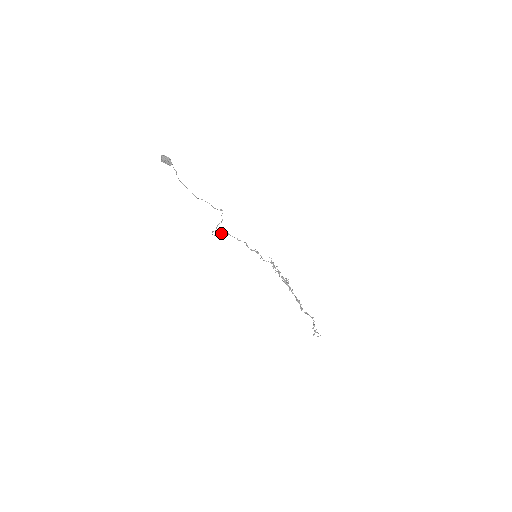
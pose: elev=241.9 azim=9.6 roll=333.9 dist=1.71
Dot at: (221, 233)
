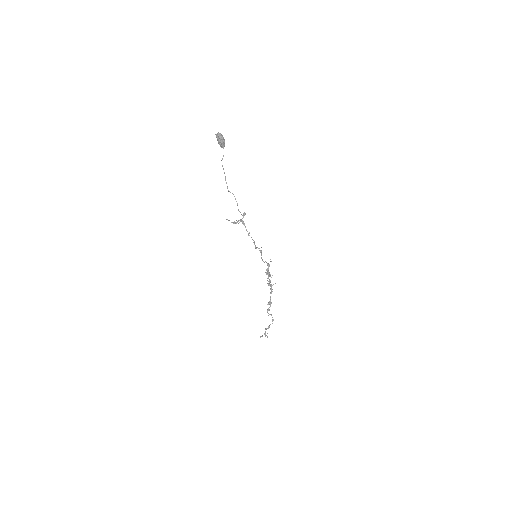
Dot at: occluded
